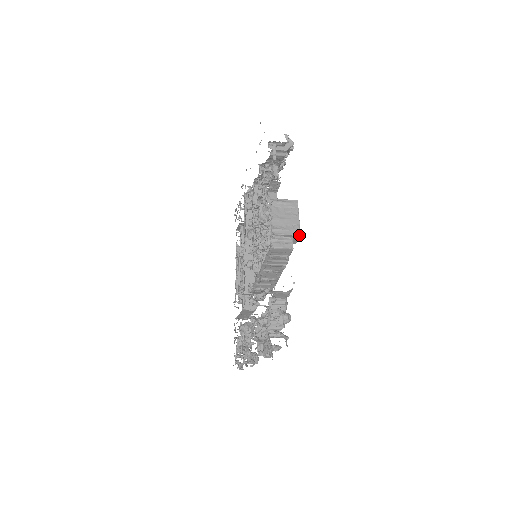
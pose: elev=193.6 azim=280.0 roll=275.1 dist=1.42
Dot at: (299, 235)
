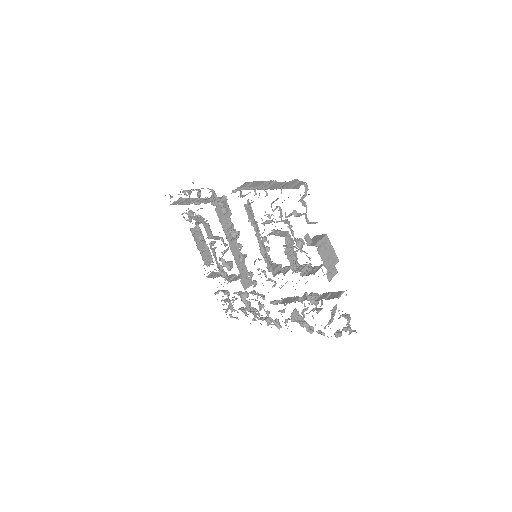
Dot at: occluded
